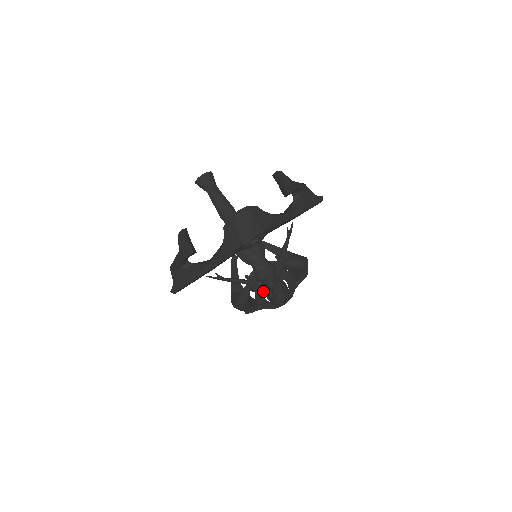
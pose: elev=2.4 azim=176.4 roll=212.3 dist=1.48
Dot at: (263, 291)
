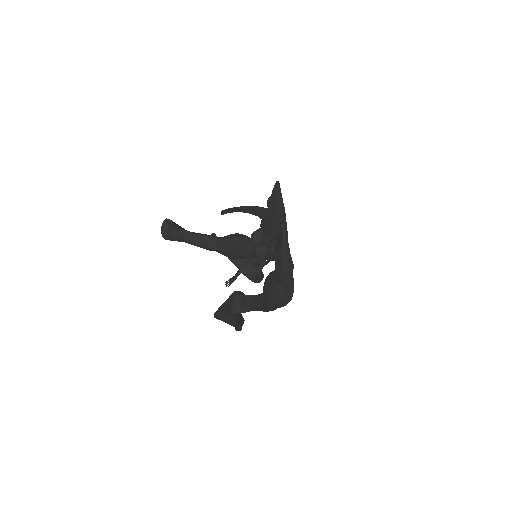
Dot at: (268, 262)
